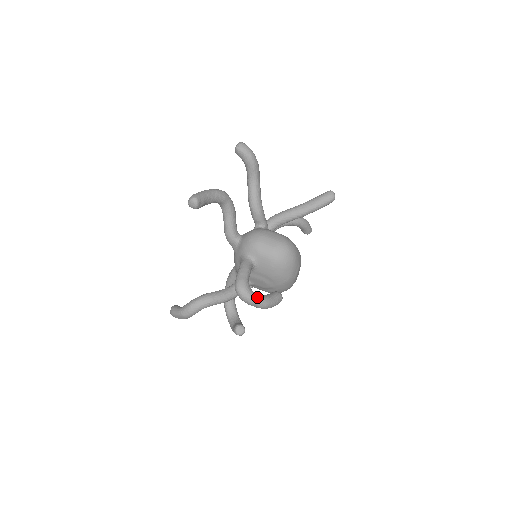
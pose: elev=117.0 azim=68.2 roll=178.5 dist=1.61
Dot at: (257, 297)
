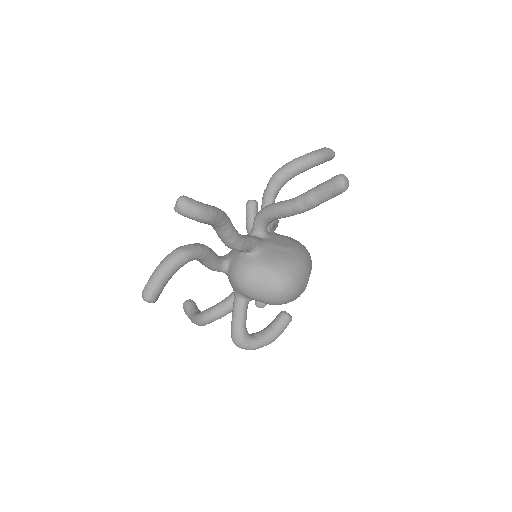
Dot at: (259, 345)
